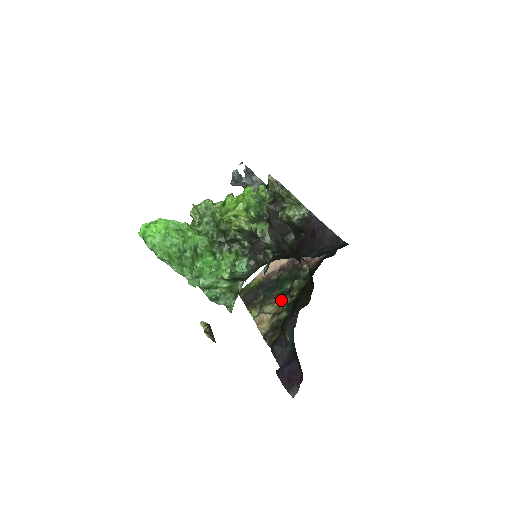
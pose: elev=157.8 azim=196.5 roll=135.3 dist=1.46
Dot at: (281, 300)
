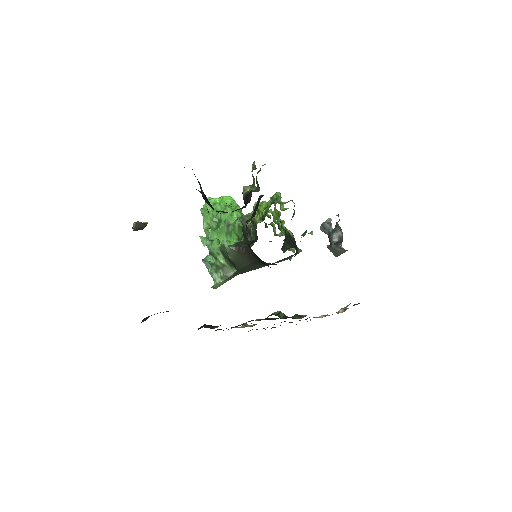
Dot at: occluded
